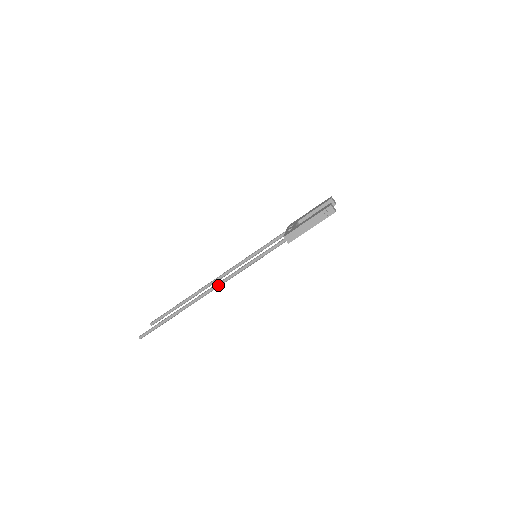
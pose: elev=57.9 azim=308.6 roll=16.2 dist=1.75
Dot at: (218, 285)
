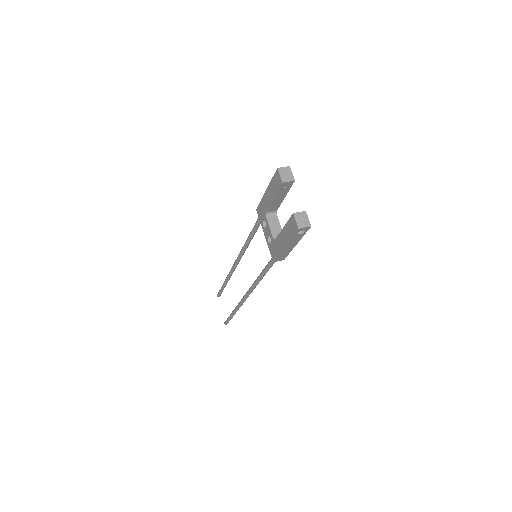
Dot at: (249, 294)
